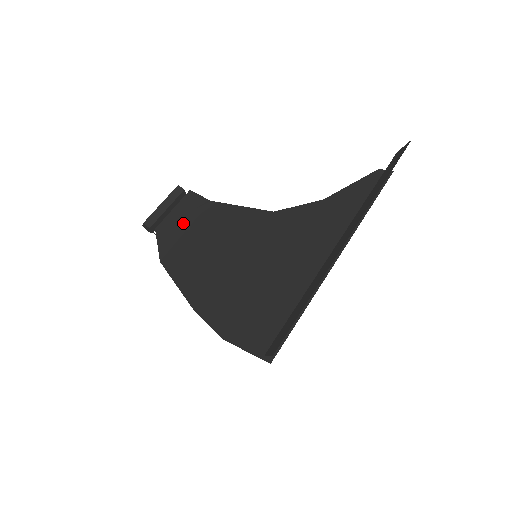
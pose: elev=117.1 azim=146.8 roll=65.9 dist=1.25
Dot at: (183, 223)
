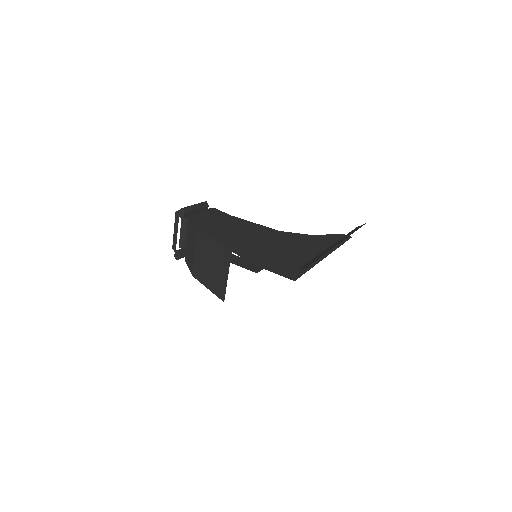
Dot at: (212, 218)
